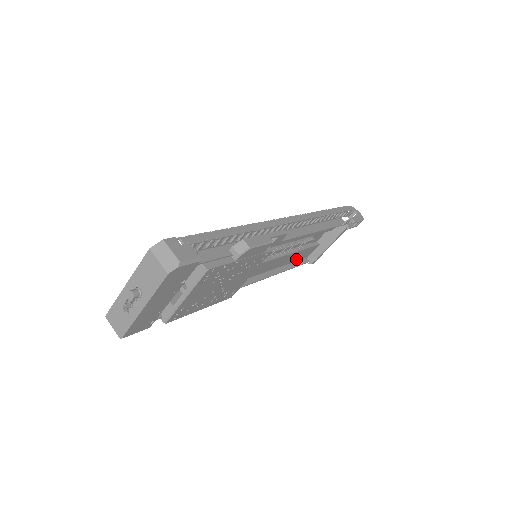
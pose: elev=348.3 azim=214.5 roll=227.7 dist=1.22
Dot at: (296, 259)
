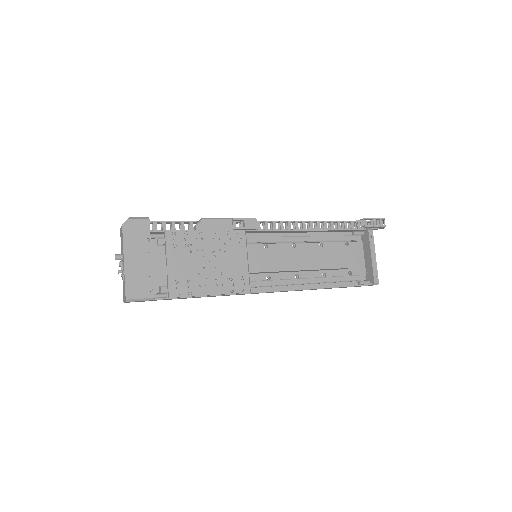
Dot at: (327, 267)
